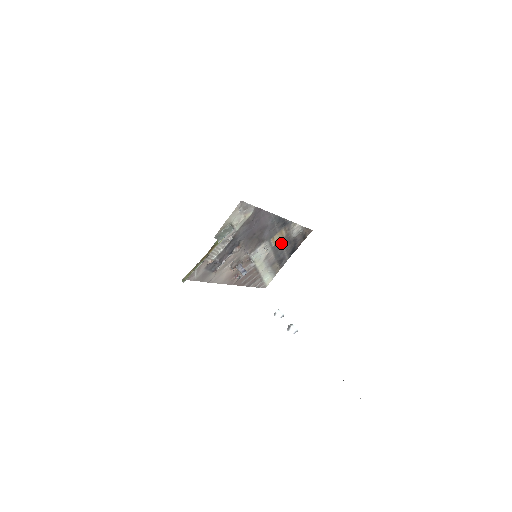
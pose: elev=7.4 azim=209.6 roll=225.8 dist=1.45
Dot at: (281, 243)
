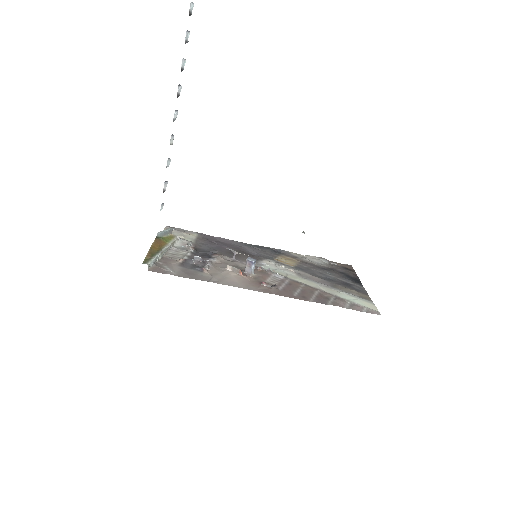
Dot at: (307, 268)
